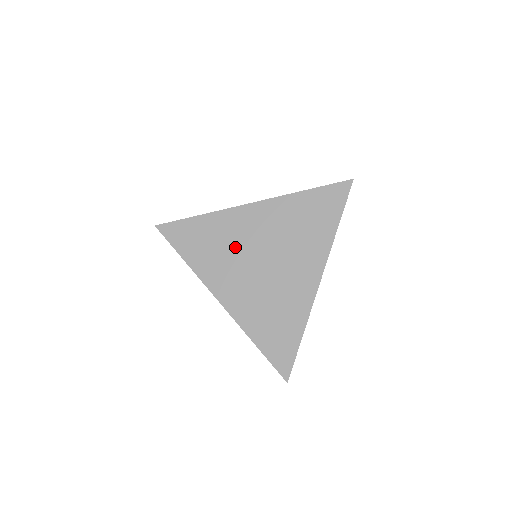
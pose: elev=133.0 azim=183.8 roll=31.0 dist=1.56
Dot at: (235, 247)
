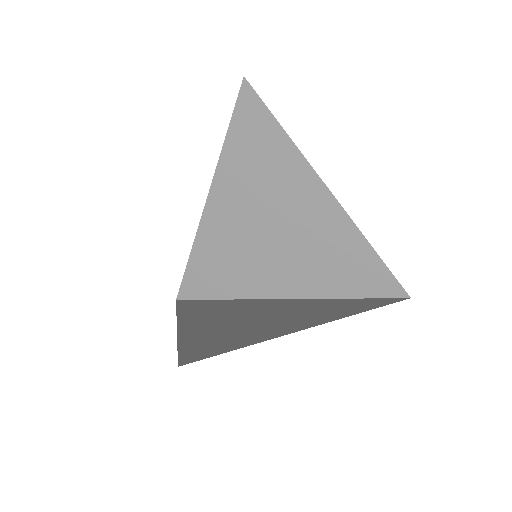
Dot at: (240, 249)
